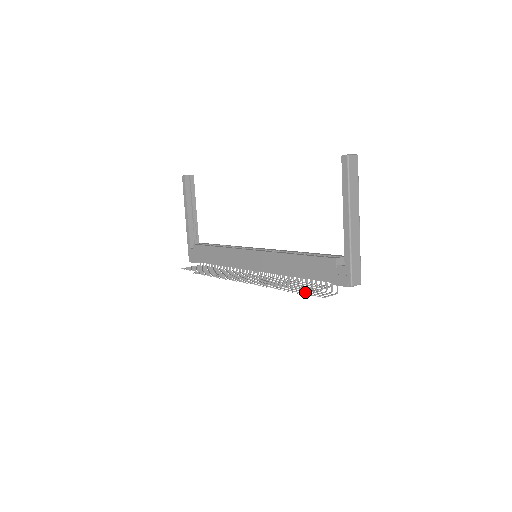
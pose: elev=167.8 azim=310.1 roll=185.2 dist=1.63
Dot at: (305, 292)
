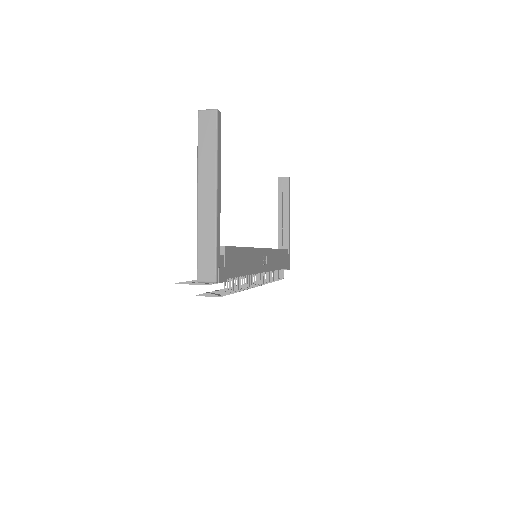
Dot at: occluded
